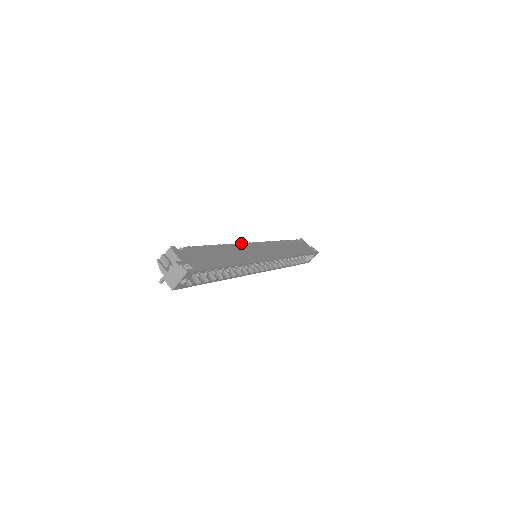
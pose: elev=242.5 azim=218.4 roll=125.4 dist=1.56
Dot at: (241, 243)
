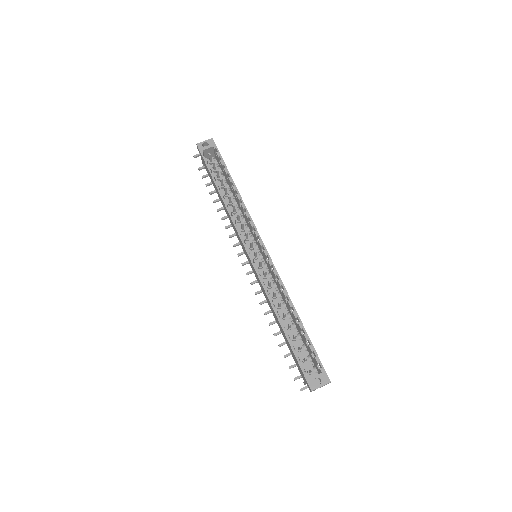
Dot at: occluded
